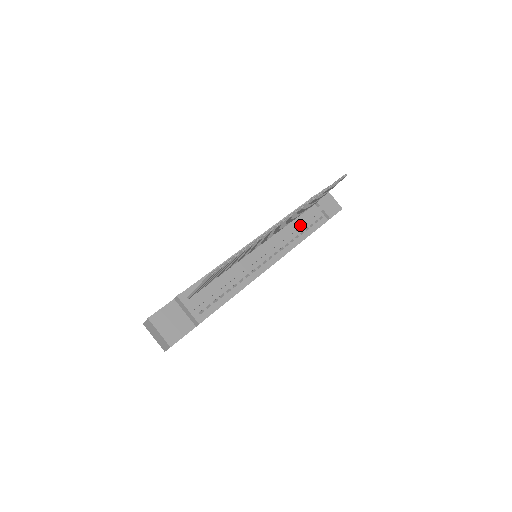
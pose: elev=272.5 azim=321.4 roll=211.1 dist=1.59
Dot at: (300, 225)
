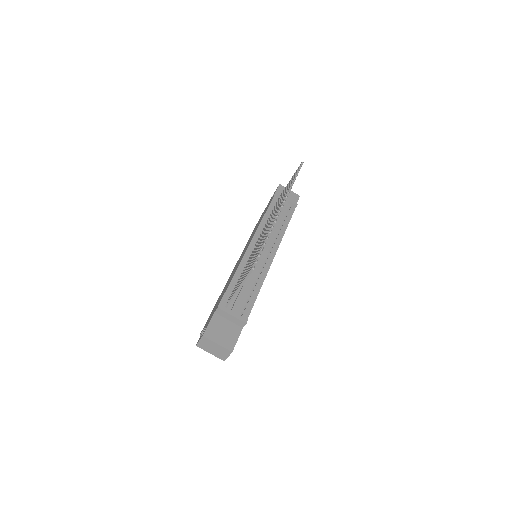
Dot at: (278, 218)
